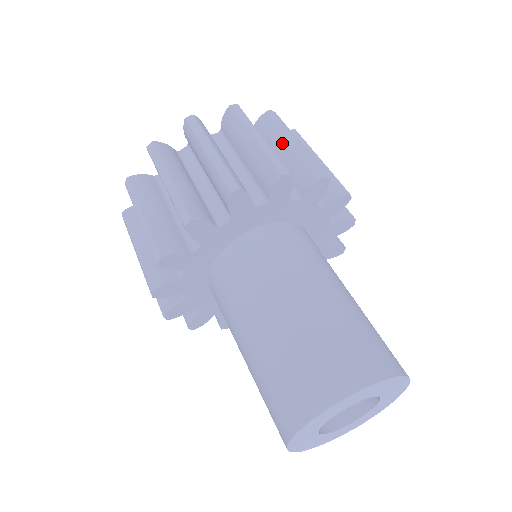
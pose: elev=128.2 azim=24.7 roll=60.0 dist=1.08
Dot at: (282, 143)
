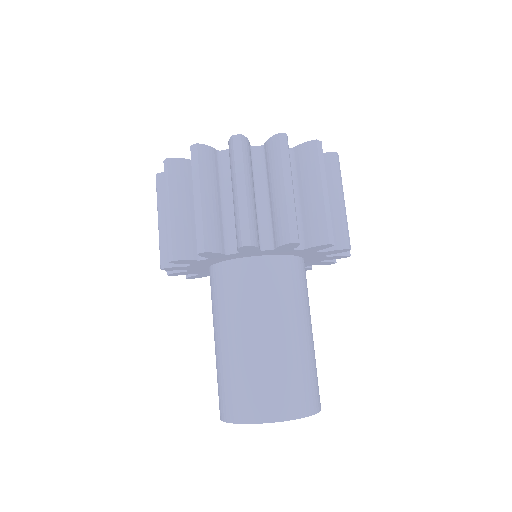
Dot at: occluded
